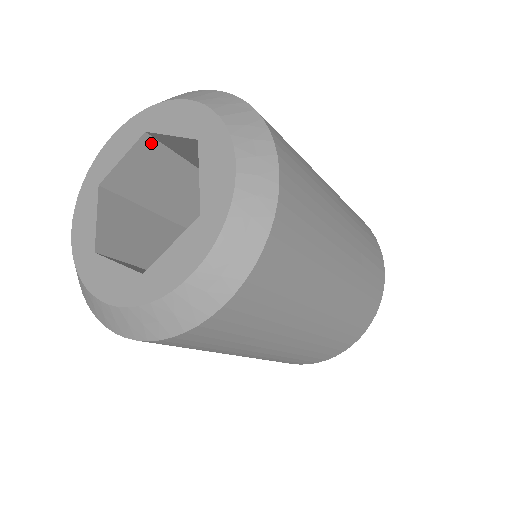
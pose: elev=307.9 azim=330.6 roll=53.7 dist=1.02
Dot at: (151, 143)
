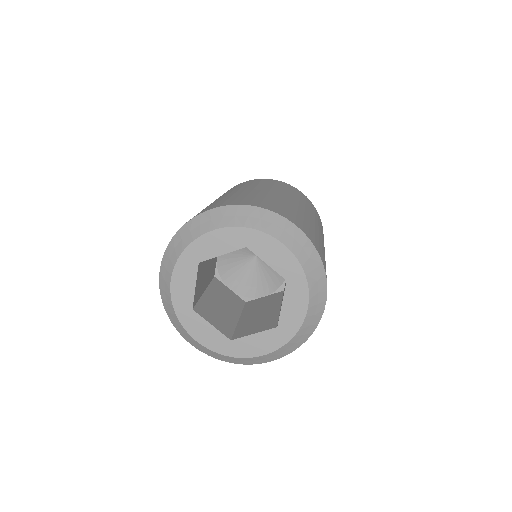
Dot at: occluded
